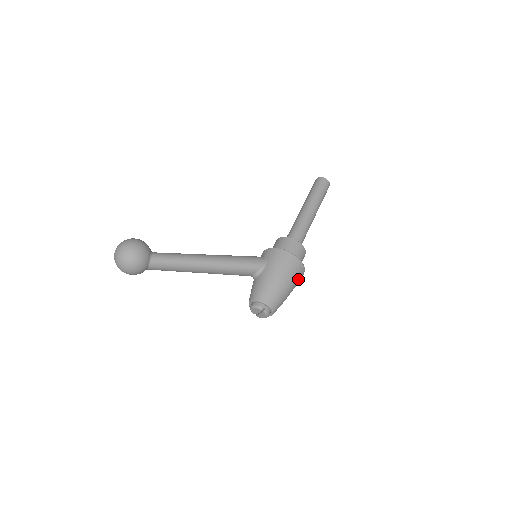
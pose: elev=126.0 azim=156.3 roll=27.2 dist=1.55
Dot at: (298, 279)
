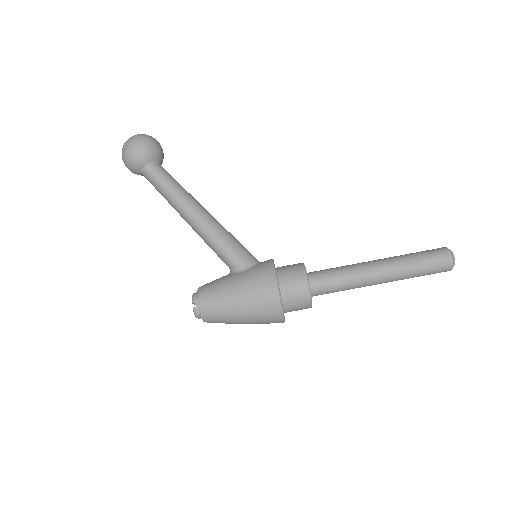
Dot at: (264, 317)
